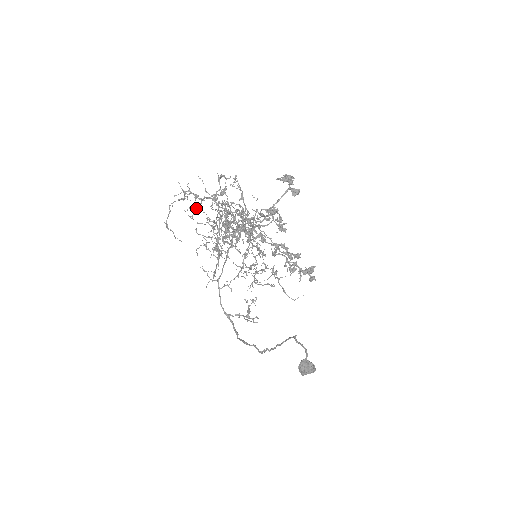
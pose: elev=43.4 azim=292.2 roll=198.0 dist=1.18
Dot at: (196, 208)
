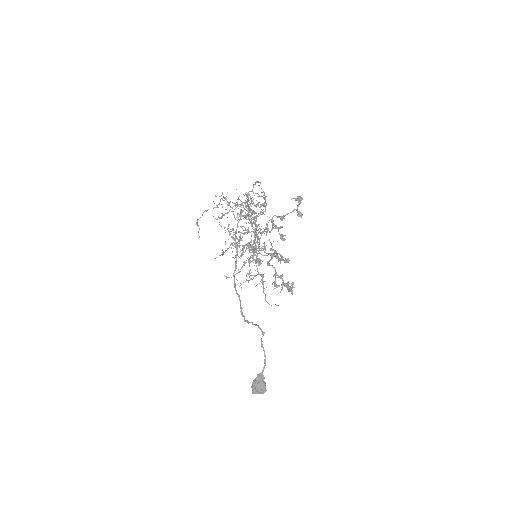
Dot at: (224, 214)
